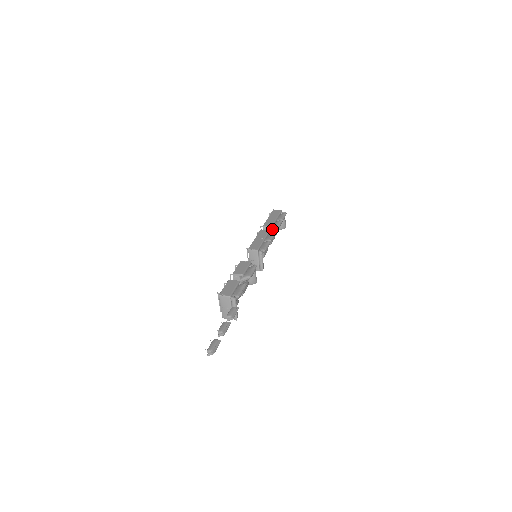
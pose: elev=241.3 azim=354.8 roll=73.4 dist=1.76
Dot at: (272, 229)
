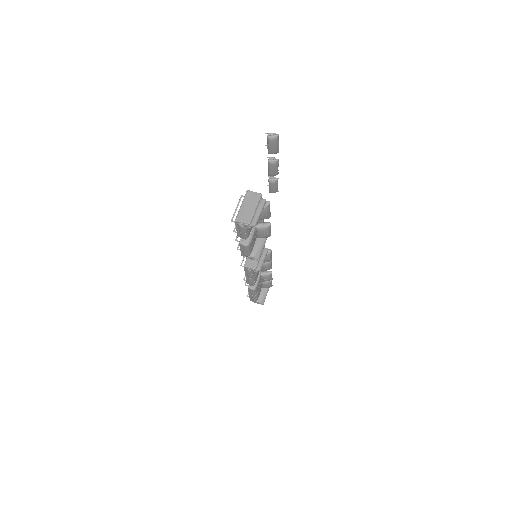
Dot at: (265, 271)
